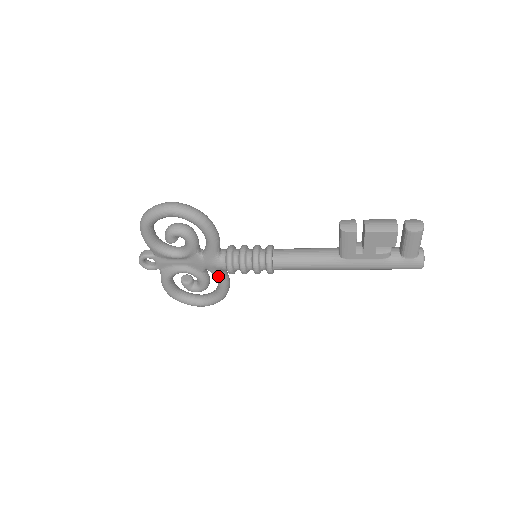
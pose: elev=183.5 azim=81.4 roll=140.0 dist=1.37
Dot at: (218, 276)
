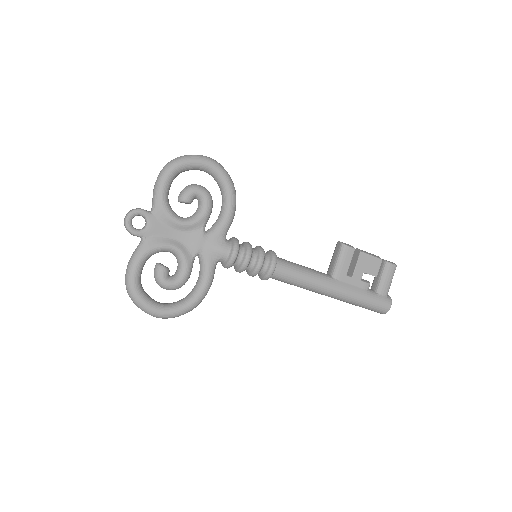
Dot at: (209, 267)
